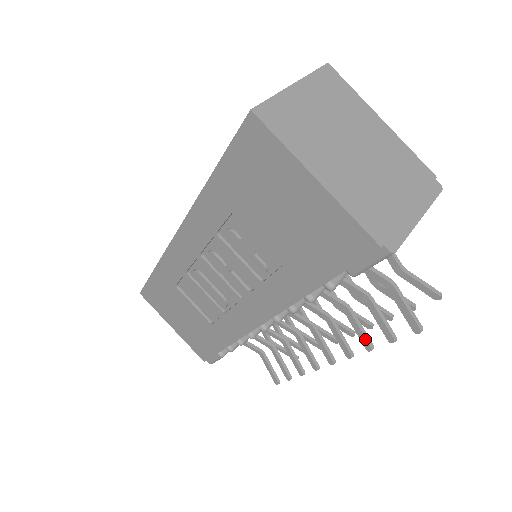
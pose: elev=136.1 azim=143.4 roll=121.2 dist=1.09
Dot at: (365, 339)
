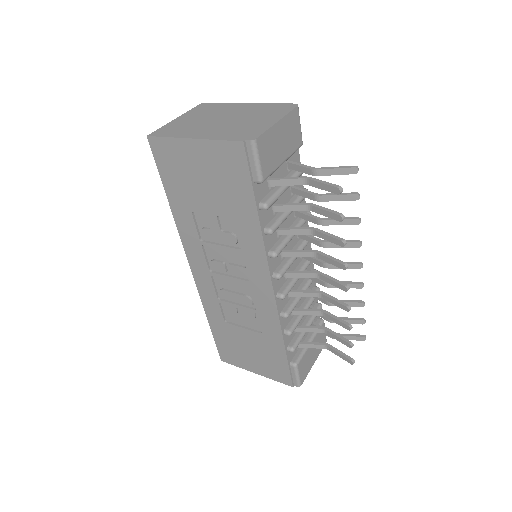
Dot at: (335, 239)
